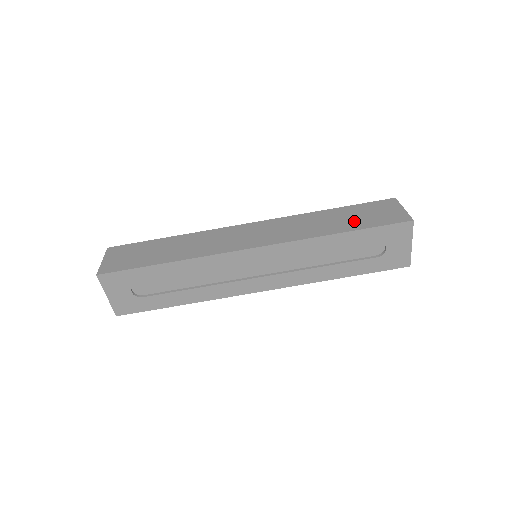
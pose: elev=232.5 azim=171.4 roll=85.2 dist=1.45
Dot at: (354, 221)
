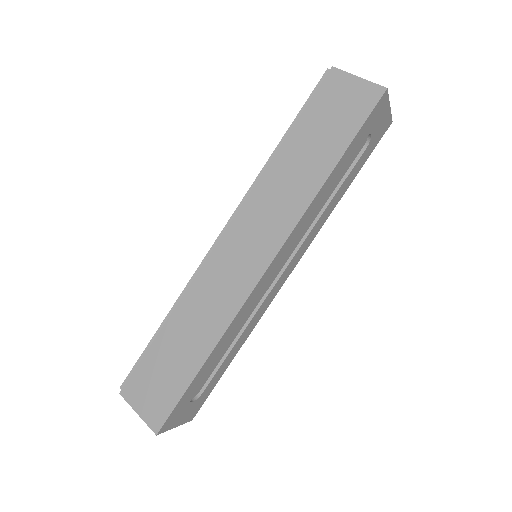
Dot at: (327, 142)
